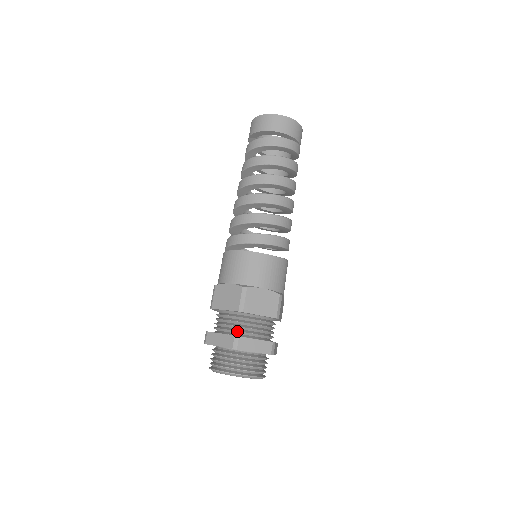
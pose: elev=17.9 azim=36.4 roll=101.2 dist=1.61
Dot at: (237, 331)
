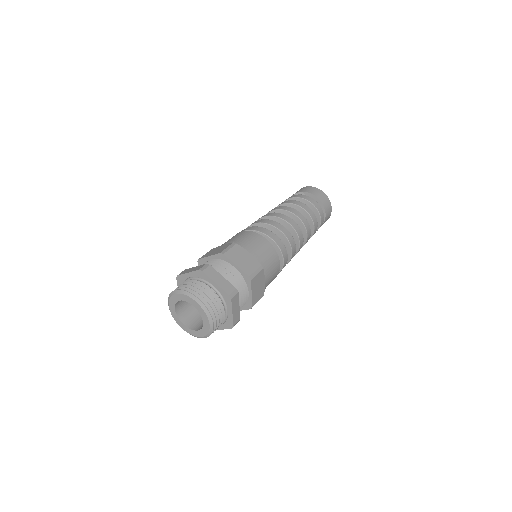
Dot at: occluded
